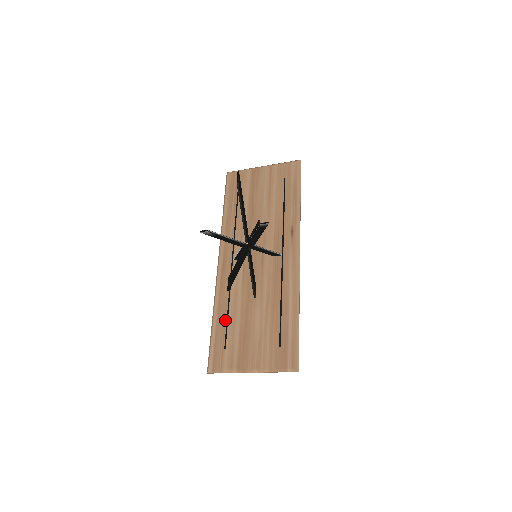
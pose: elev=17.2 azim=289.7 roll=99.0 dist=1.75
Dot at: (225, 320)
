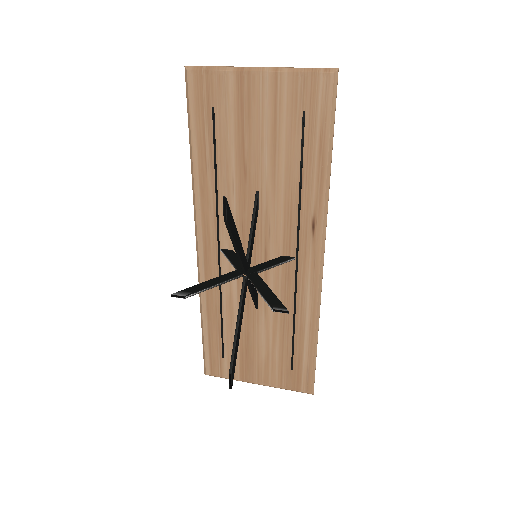
Dot at: (219, 327)
